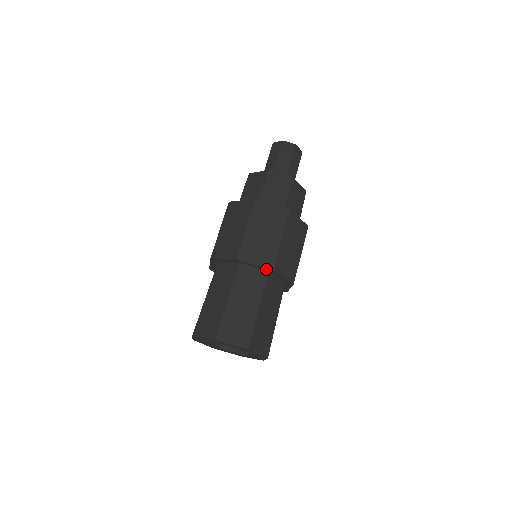
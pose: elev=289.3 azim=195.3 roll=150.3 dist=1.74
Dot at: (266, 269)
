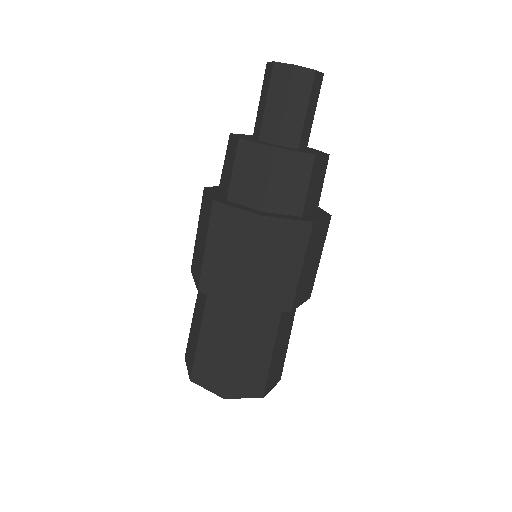
Dot at: occluded
